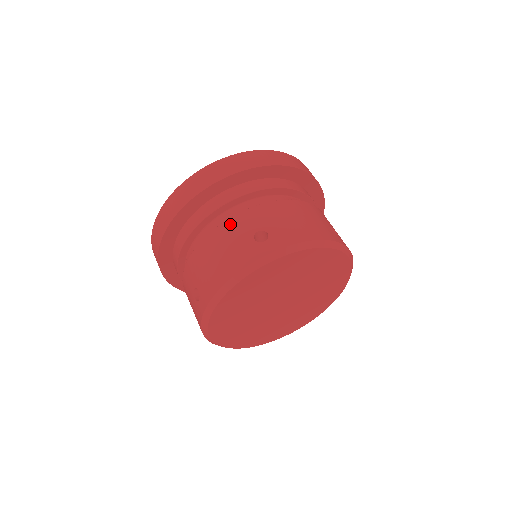
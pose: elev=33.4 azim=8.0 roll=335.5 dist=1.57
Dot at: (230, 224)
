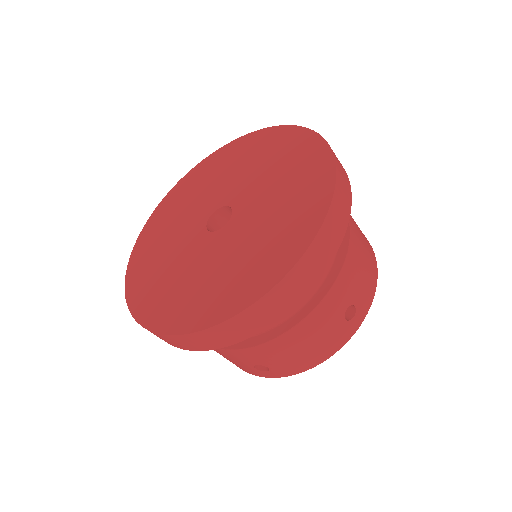
Dot at: (318, 314)
